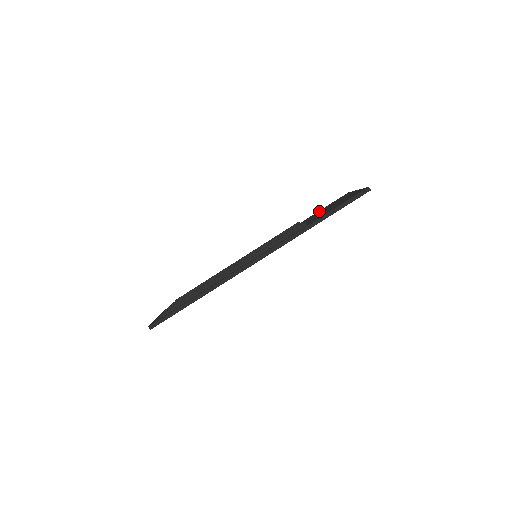
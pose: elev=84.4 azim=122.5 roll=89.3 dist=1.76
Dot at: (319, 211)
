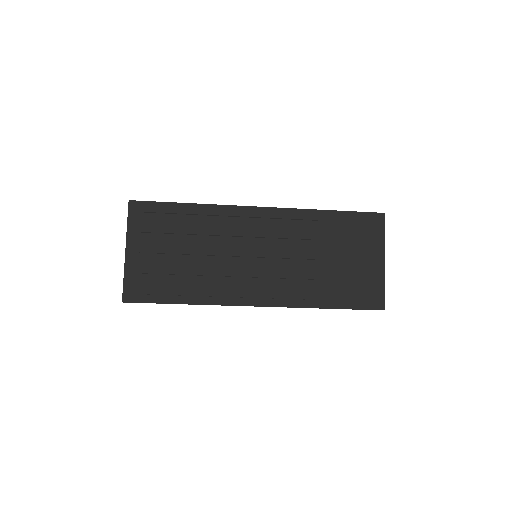
Dot at: (344, 222)
